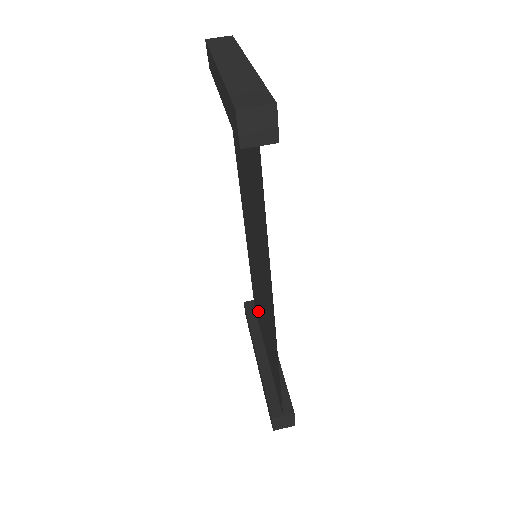
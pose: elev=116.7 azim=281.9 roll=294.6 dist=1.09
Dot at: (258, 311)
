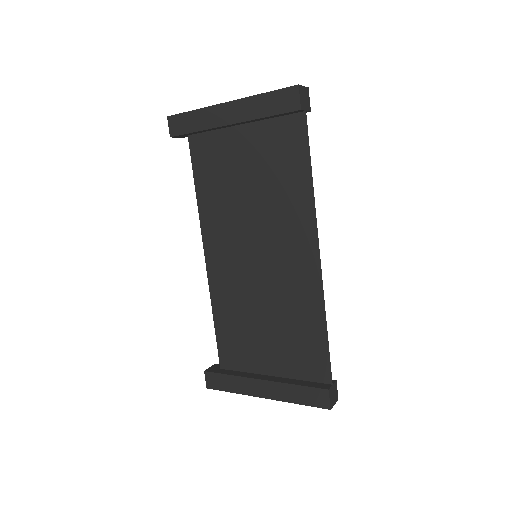
Dot at: (242, 345)
